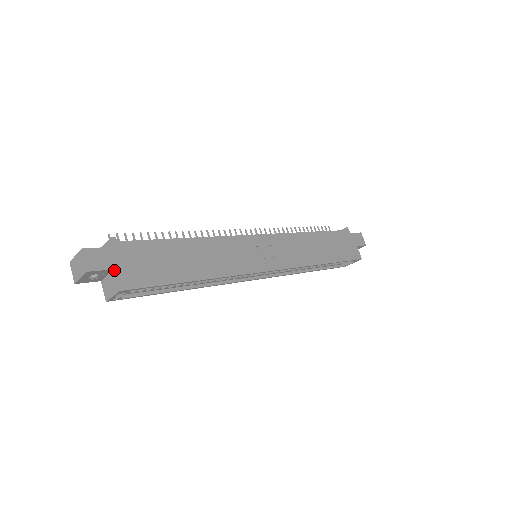
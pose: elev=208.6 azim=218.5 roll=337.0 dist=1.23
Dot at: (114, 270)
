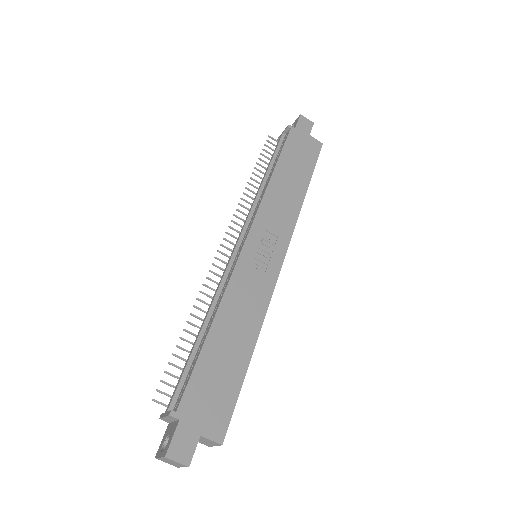
Dot at: (201, 436)
